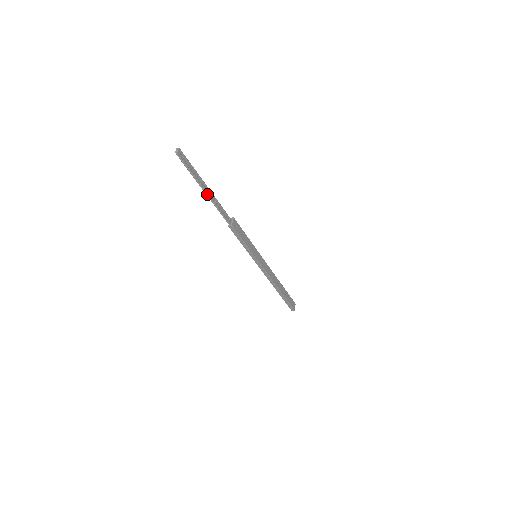
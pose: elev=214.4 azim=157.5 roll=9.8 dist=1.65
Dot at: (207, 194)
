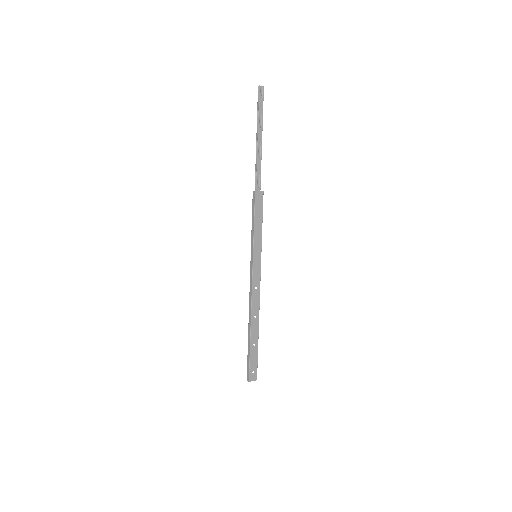
Dot at: (257, 143)
